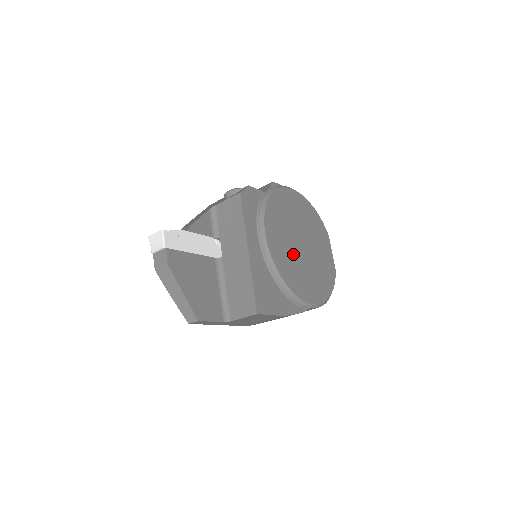
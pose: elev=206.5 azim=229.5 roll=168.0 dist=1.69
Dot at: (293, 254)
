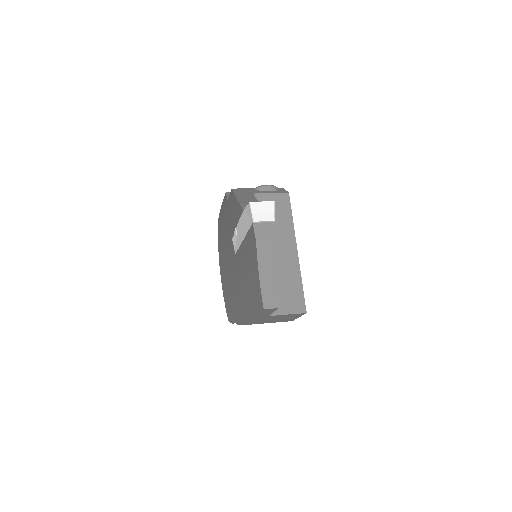
Dot at: occluded
